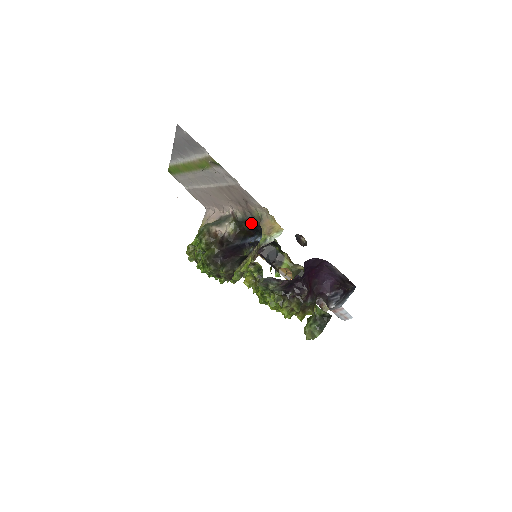
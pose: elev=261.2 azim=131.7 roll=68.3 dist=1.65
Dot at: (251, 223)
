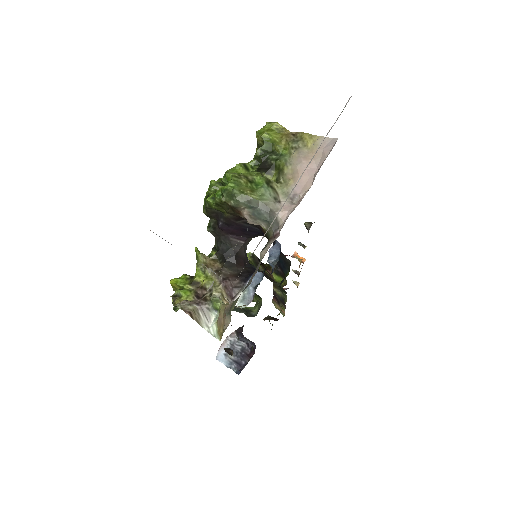
Dot at: occluded
